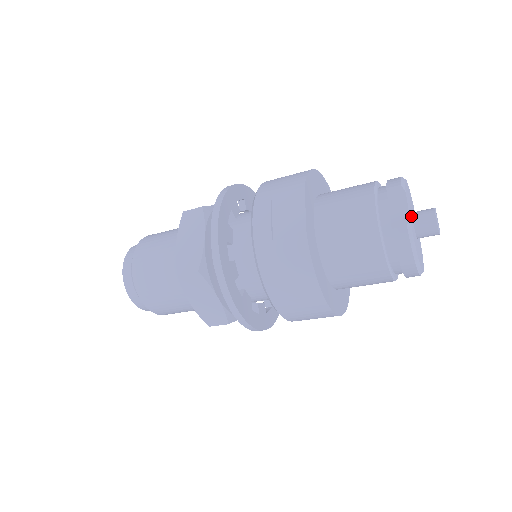
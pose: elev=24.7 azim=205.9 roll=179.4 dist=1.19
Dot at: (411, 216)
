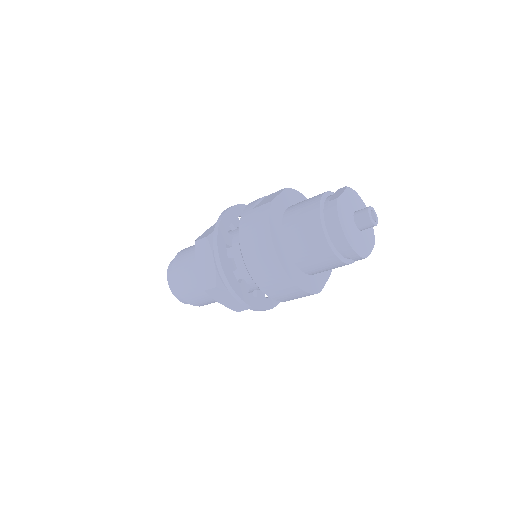
Dot at: (351, 206)
